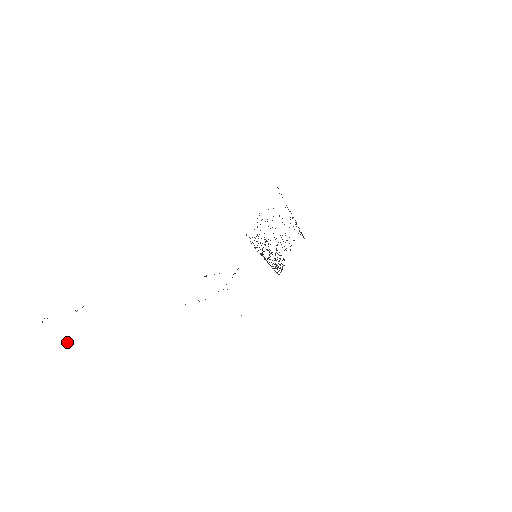
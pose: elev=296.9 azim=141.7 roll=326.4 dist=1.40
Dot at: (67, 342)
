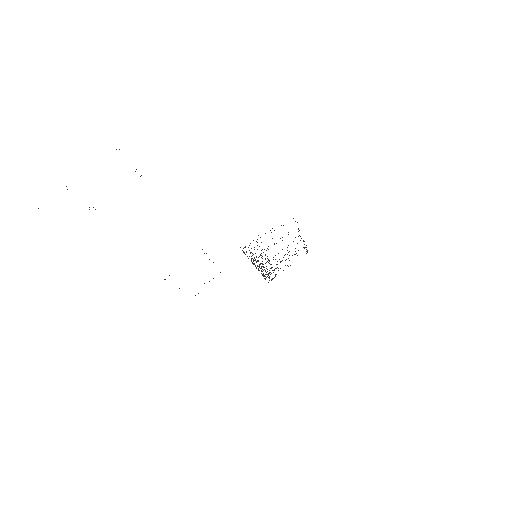
Dot at: (89, 207)
